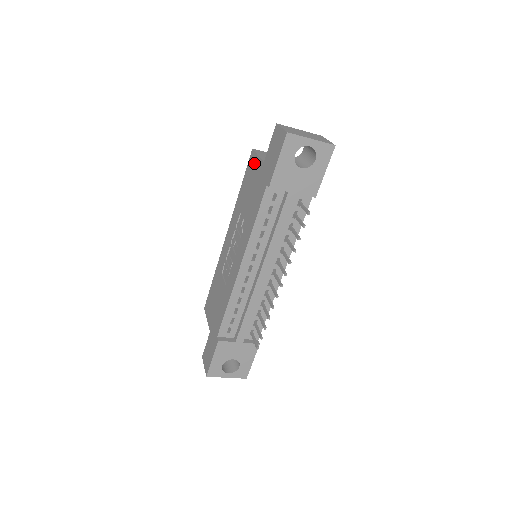
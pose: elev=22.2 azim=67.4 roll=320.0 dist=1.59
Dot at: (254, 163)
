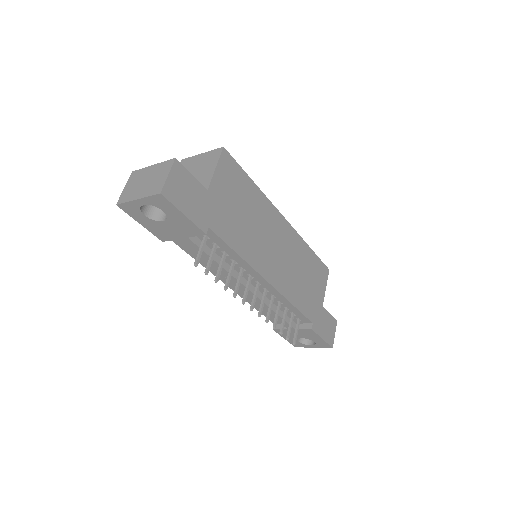
Dot at: occluded
